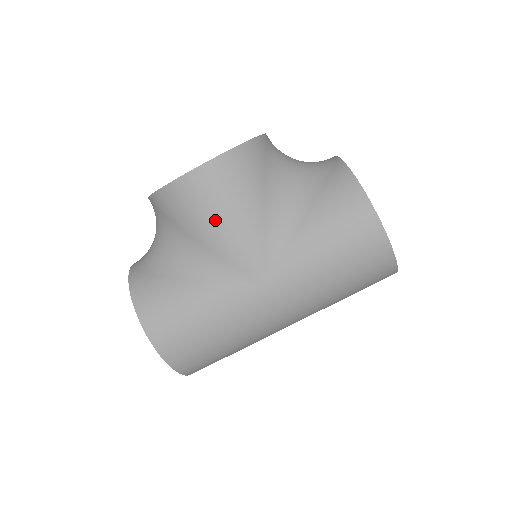
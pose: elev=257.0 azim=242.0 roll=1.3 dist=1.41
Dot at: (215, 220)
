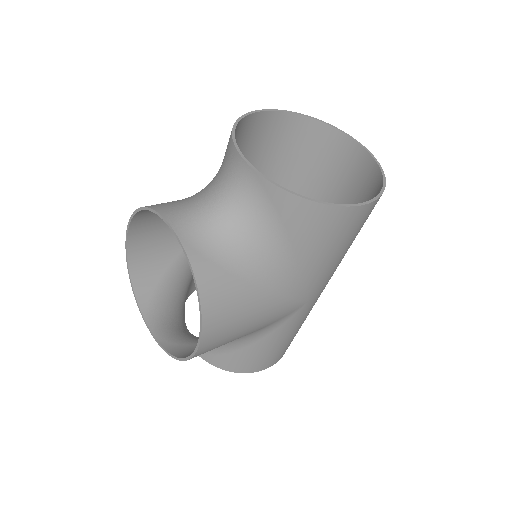
Dot at: (243, 333)
